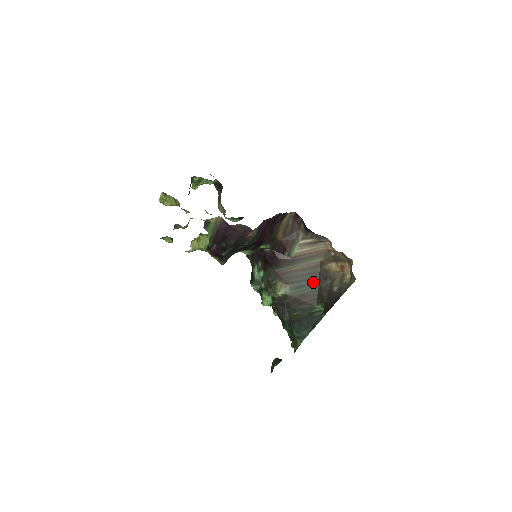
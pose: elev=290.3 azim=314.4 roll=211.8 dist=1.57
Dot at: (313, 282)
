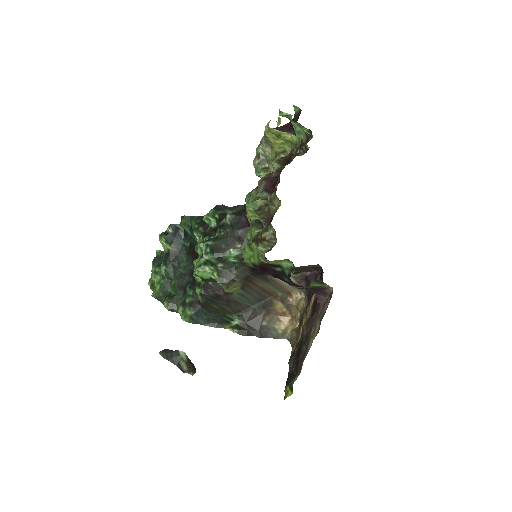
Dot at: (255, 301)
